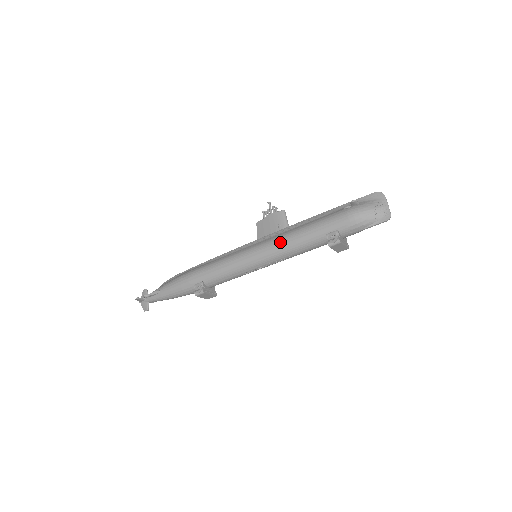
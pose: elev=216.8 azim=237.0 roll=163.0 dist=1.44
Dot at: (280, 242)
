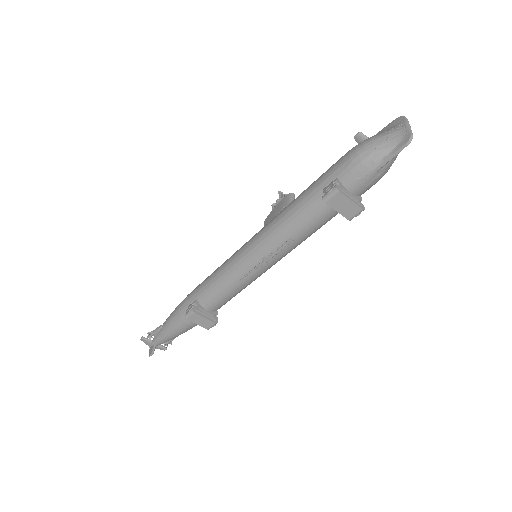
Dot at: (273, 221)
